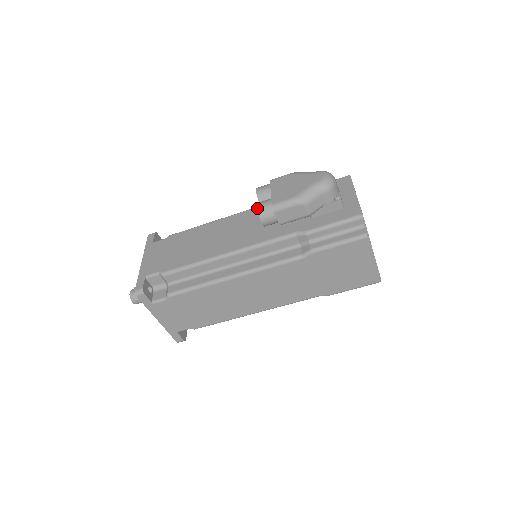
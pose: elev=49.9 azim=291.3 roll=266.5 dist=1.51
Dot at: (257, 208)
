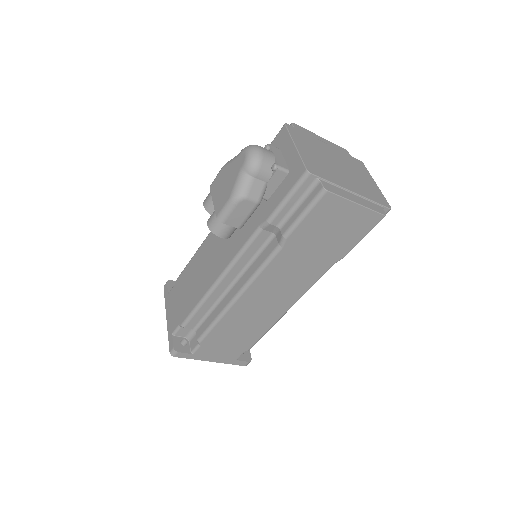
Dot at: (208, 227)
